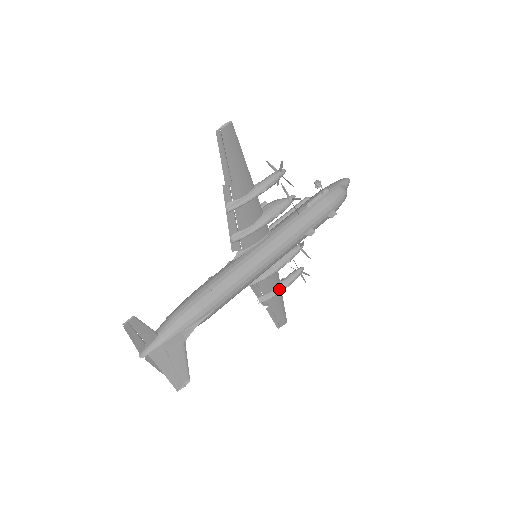
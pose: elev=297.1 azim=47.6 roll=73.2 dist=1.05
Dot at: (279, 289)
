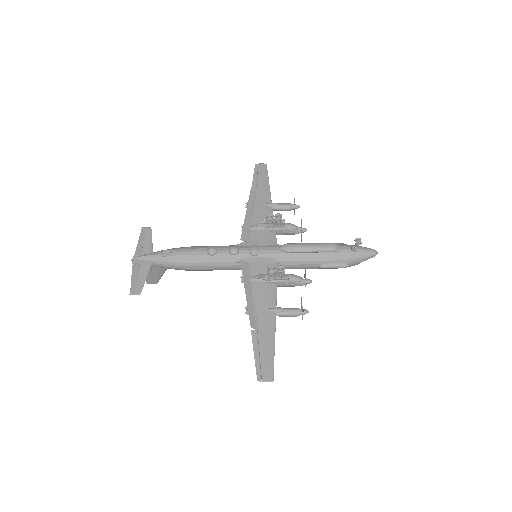
Dot at: occluded
